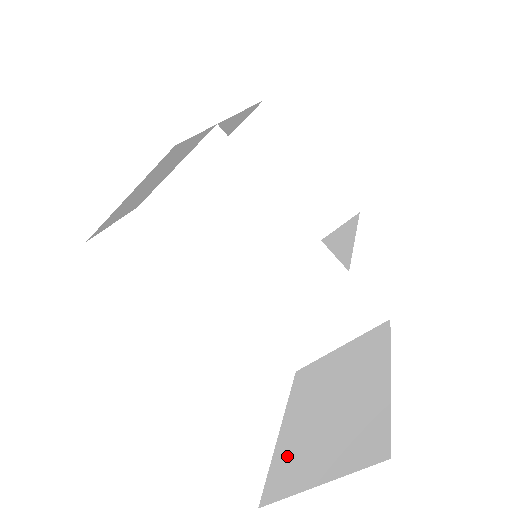
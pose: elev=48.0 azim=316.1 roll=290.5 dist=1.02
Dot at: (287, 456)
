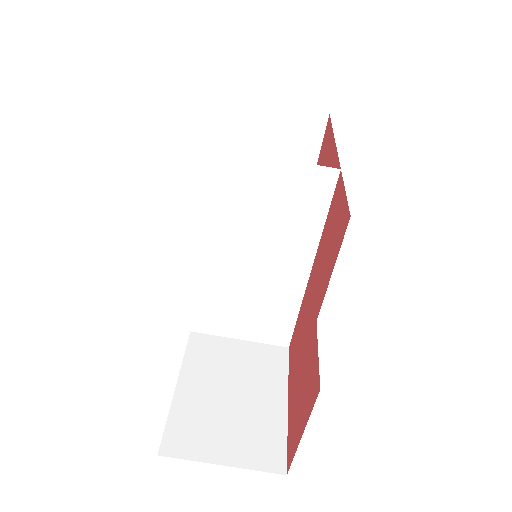
Dot at: (187, 419)
